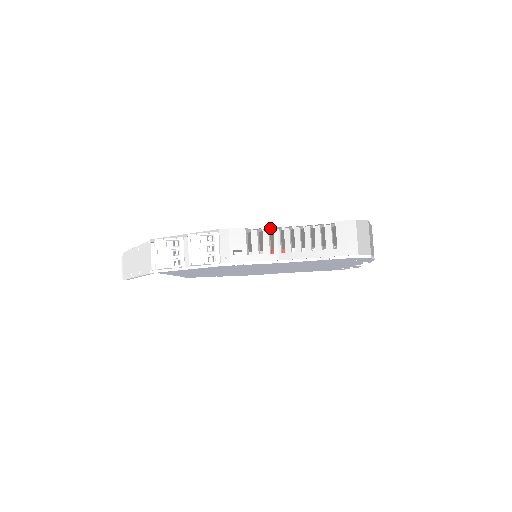
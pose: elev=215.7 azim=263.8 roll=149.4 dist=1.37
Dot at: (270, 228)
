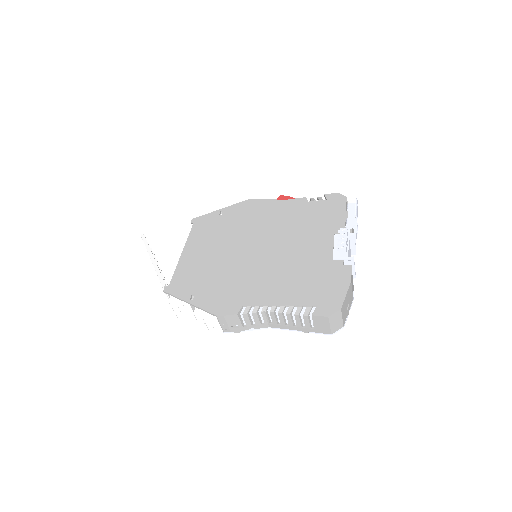
Dot at: (258, 308)
